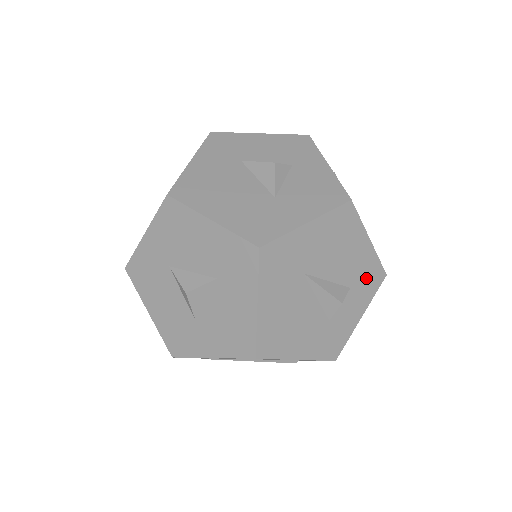
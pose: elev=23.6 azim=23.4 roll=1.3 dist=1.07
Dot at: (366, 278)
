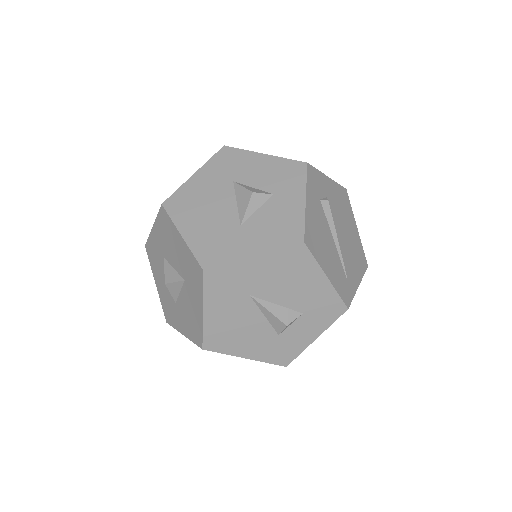
Dot at: (322, 308)
